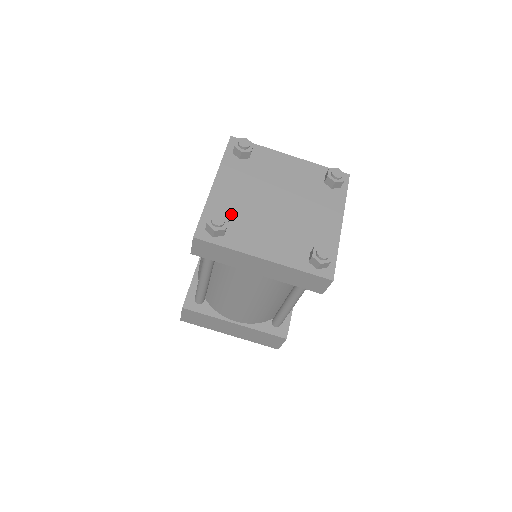
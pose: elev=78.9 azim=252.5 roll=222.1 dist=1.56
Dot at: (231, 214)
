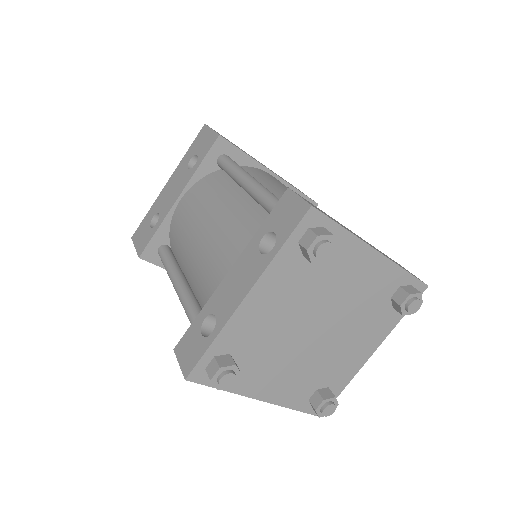
Dot at: (249, 346)
